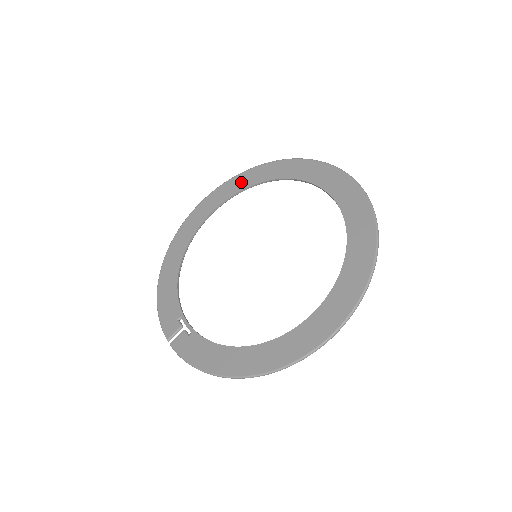
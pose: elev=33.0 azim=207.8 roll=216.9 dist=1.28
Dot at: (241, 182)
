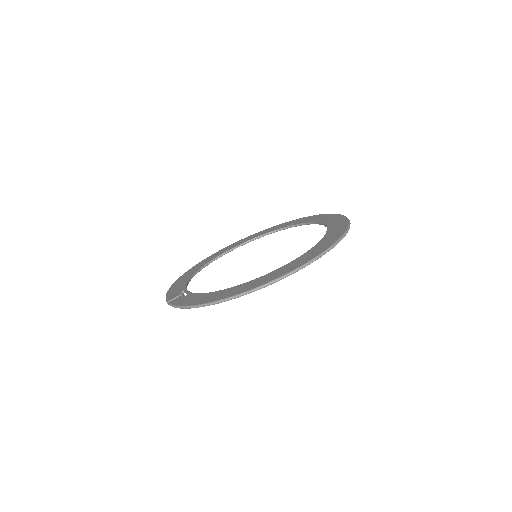
Dot at: (259, 234)
